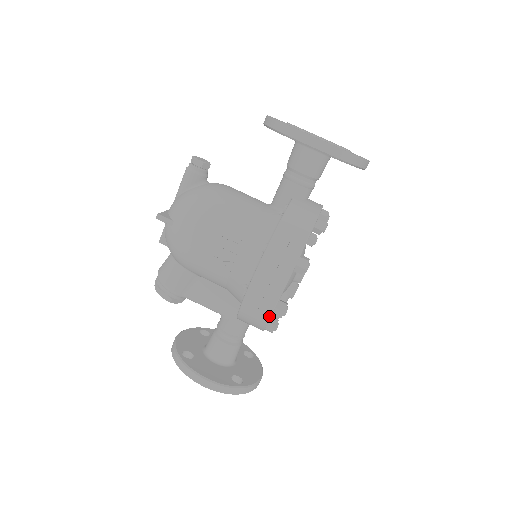
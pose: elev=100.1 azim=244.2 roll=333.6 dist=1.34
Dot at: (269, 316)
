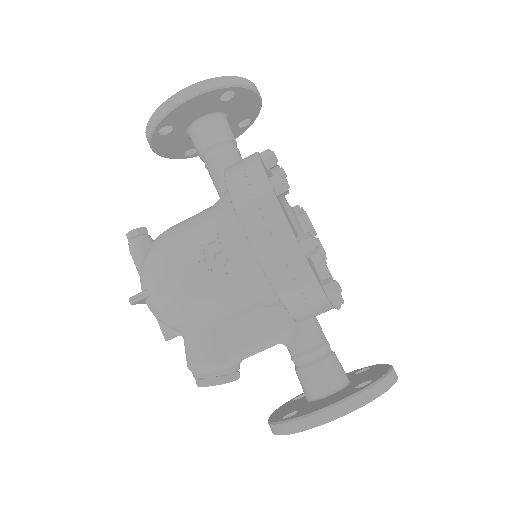
Dot at: (303, 259)
